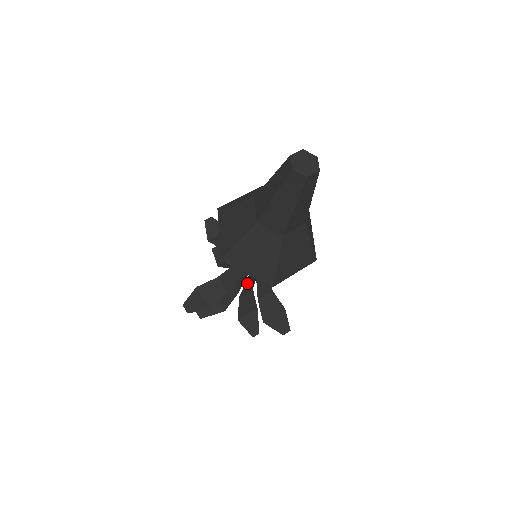
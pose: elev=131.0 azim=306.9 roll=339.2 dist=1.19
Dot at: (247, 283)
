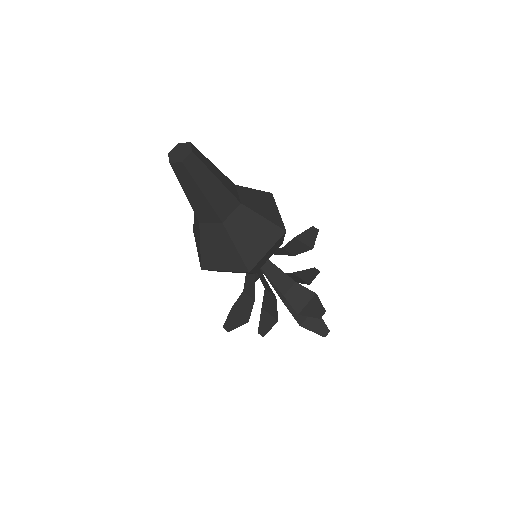
Dot at: occluded
